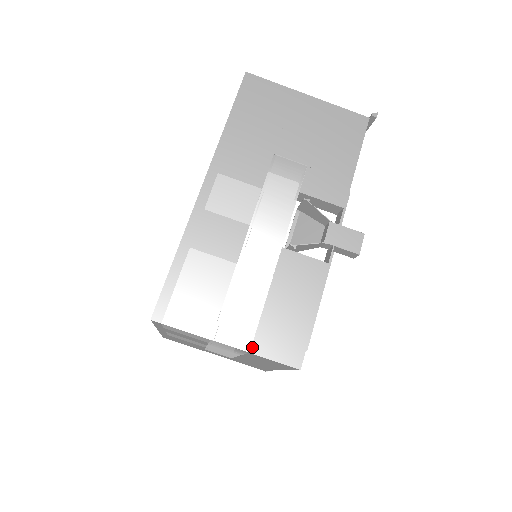
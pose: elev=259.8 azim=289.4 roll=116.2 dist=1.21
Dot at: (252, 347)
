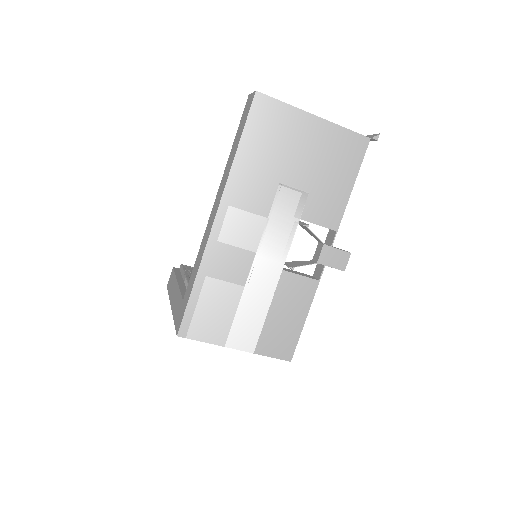
Dot at: (256, 349)
